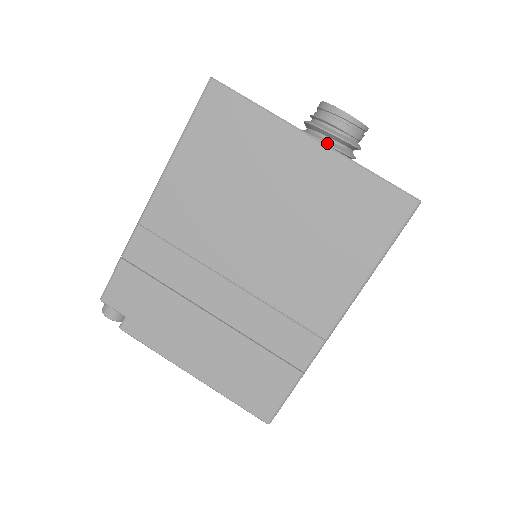
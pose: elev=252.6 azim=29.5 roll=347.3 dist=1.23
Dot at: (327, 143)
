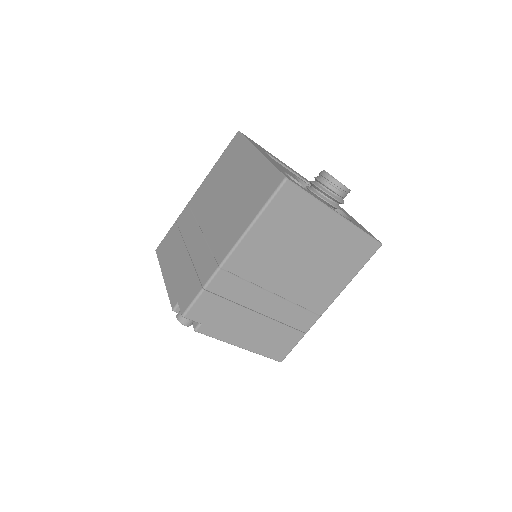
Dot at: (333, 206)
